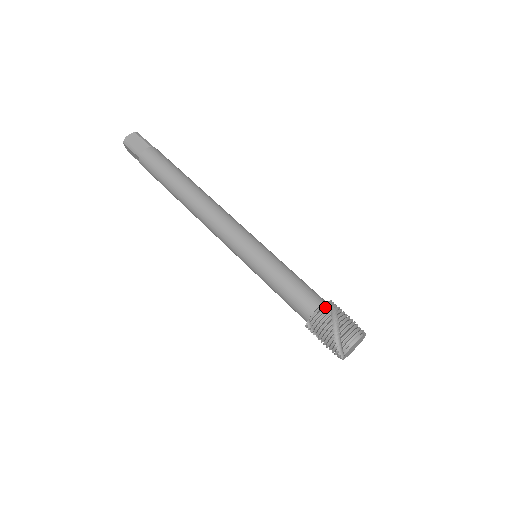
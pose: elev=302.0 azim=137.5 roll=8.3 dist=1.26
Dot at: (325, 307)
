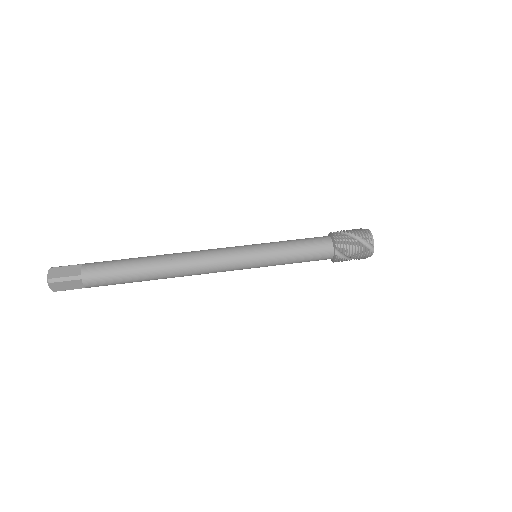
Dot at: (335, 234)
